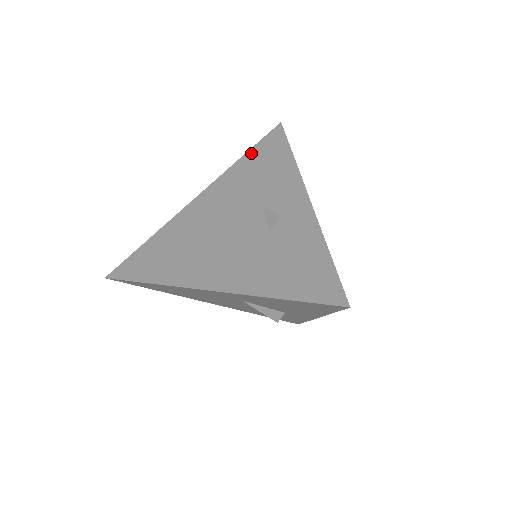
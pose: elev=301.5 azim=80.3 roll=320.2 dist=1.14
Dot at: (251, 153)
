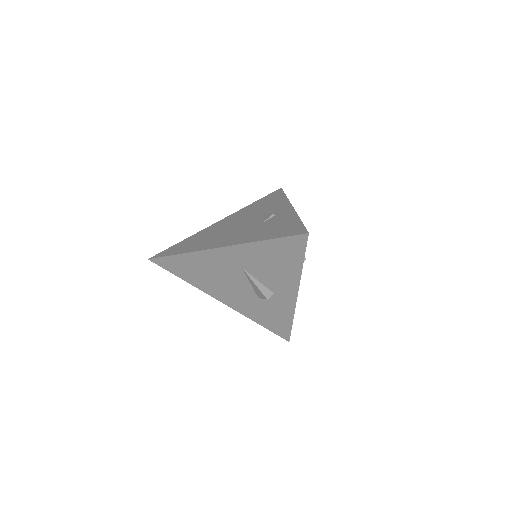
Dot at: (259, 200)
